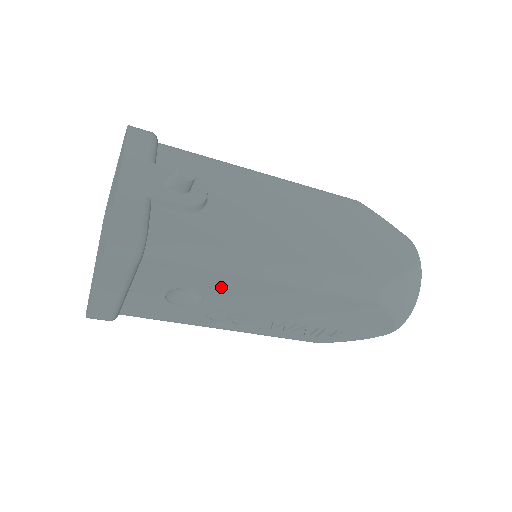
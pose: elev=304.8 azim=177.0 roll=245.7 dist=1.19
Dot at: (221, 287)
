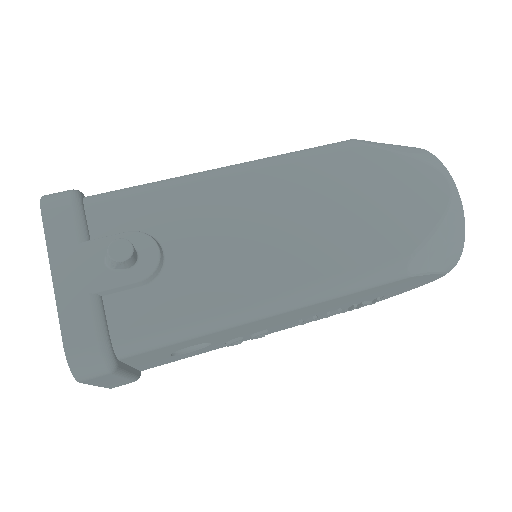
Dot at: (221, 335)
